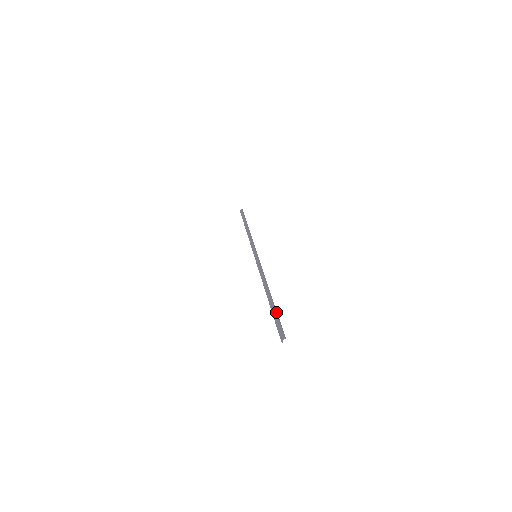
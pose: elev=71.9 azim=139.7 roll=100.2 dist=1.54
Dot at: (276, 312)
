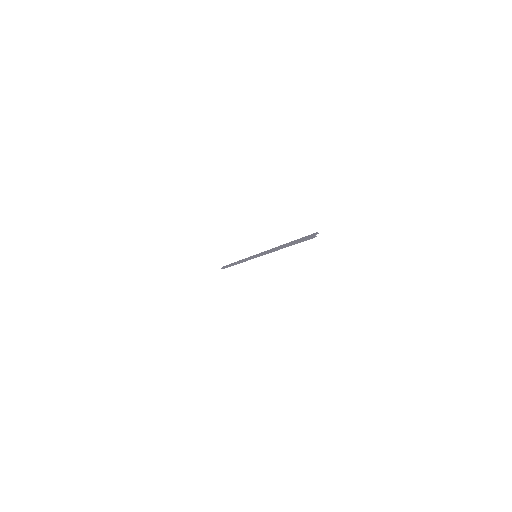
Dot at: (299, 239)
